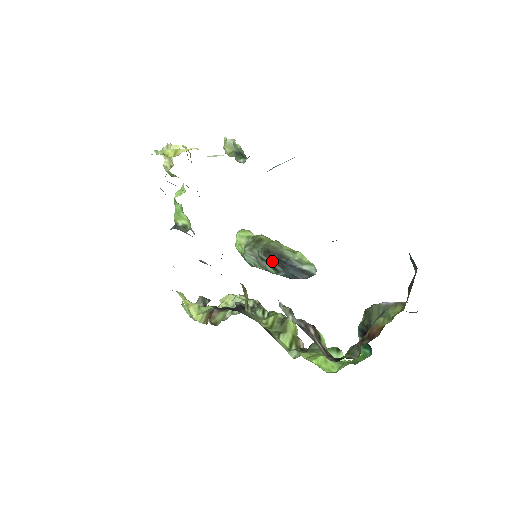
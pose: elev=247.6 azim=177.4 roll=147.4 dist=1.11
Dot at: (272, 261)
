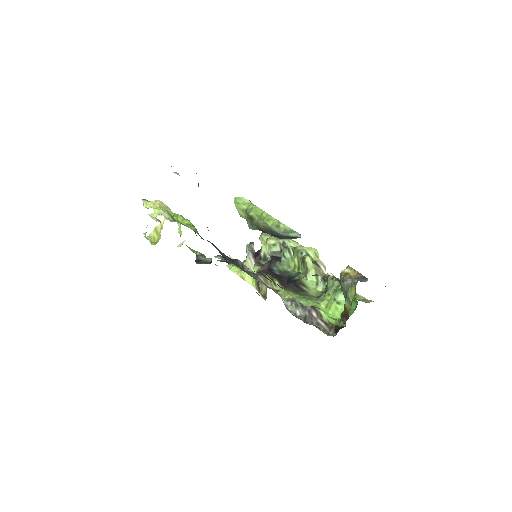
Dot at: occluded
